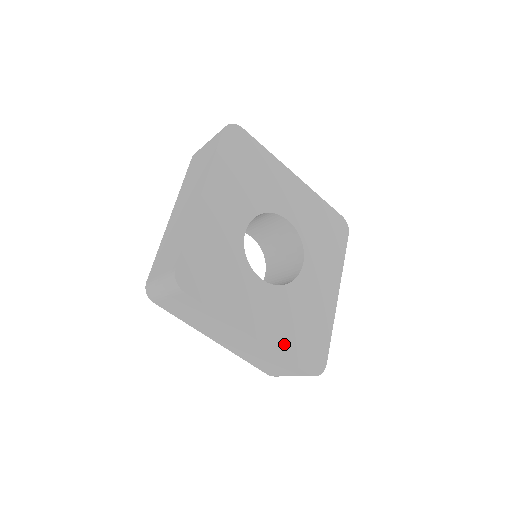
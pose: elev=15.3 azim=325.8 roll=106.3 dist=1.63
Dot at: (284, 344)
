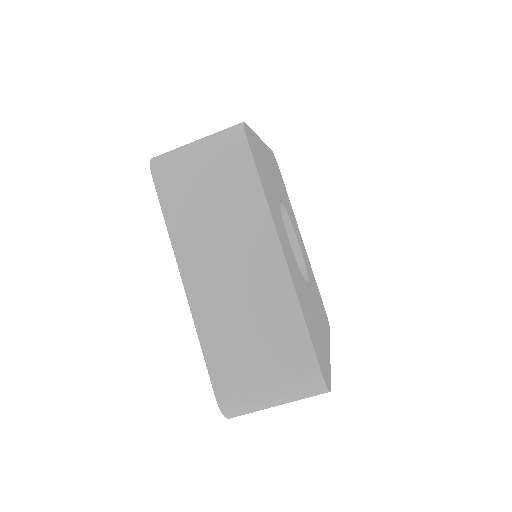
Dot at: (303, 306)
